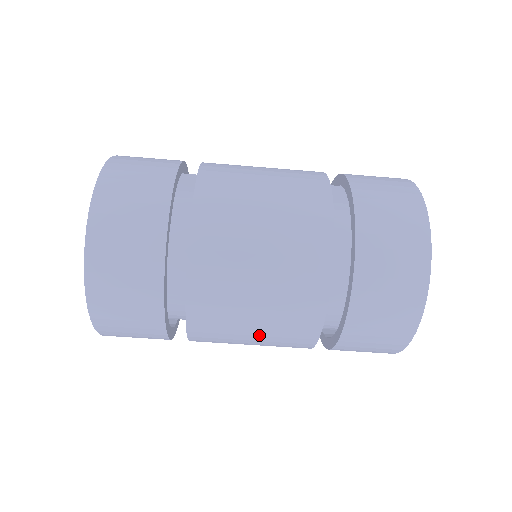
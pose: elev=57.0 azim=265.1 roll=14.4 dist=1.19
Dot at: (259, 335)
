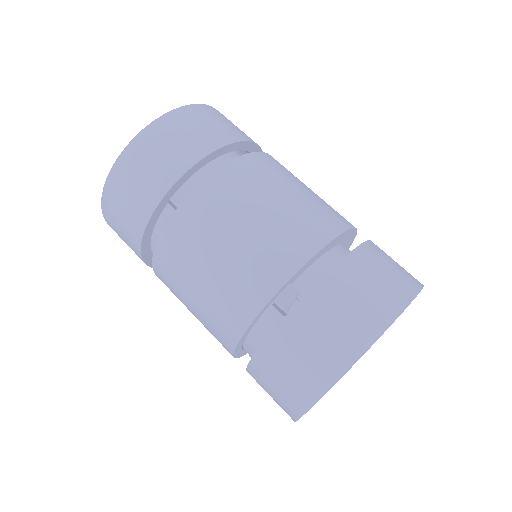
Dot at: (297, 196)
